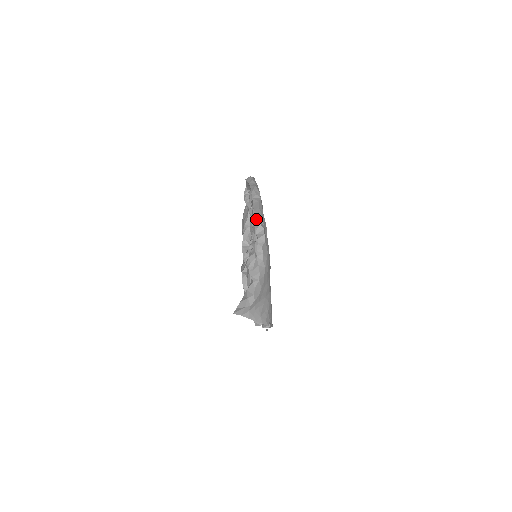
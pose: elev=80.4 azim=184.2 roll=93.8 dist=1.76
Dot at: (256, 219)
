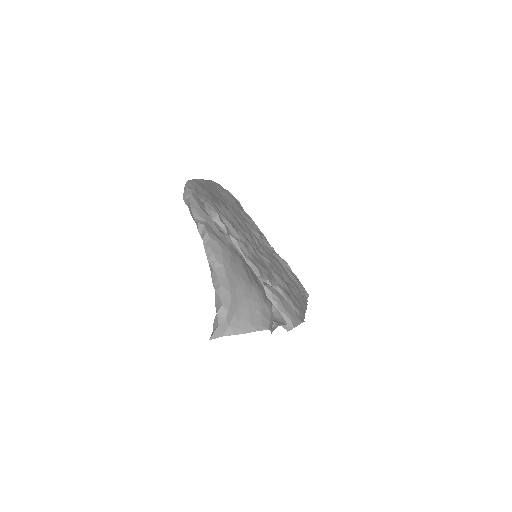
Dot at: occluded
